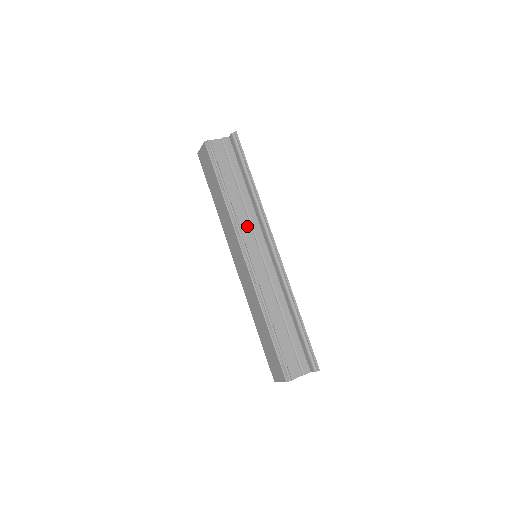
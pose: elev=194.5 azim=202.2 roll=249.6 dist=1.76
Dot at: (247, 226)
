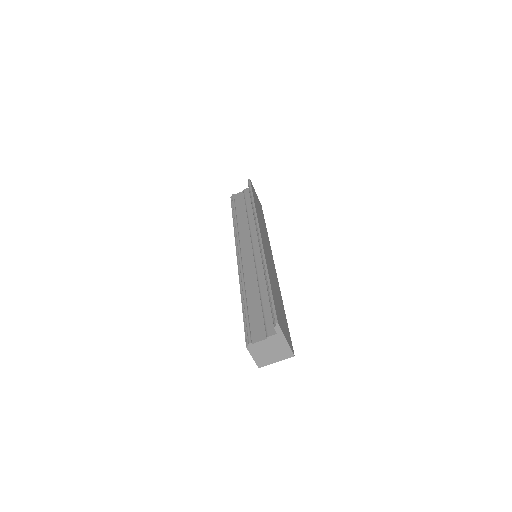
Dot at: (246, 233)
